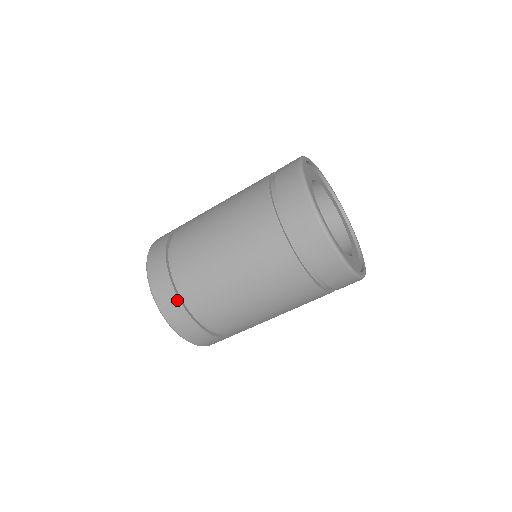
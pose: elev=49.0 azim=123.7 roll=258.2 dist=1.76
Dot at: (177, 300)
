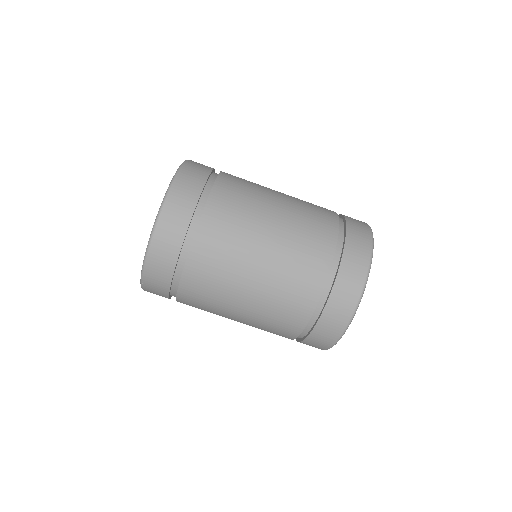
Dot at: (211, 168)
